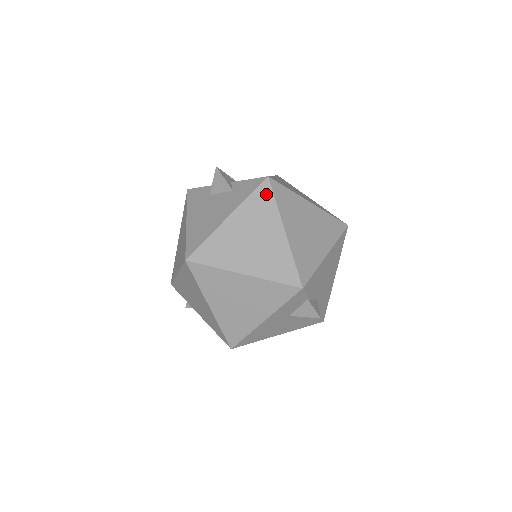
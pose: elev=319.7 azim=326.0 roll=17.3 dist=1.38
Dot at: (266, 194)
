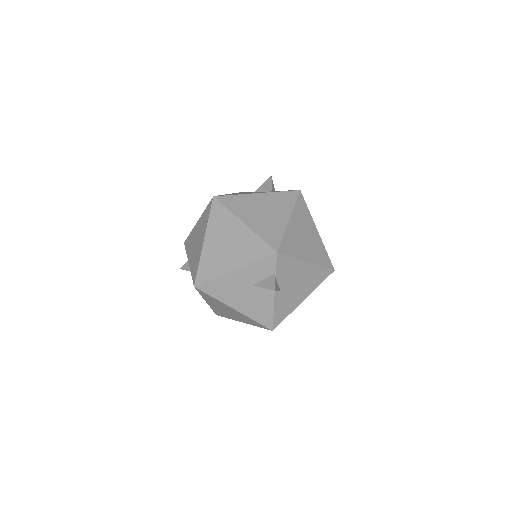
Dot at: (292, 197)
